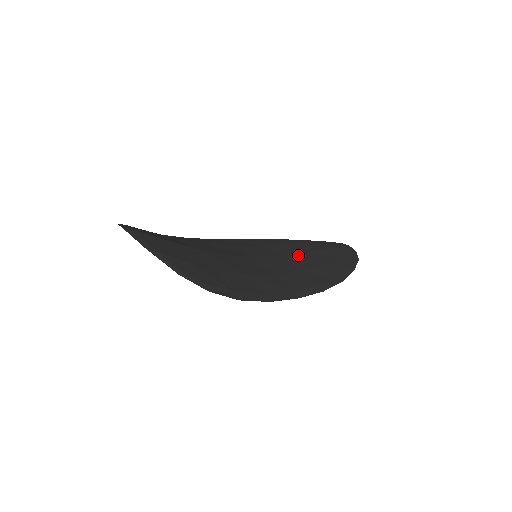
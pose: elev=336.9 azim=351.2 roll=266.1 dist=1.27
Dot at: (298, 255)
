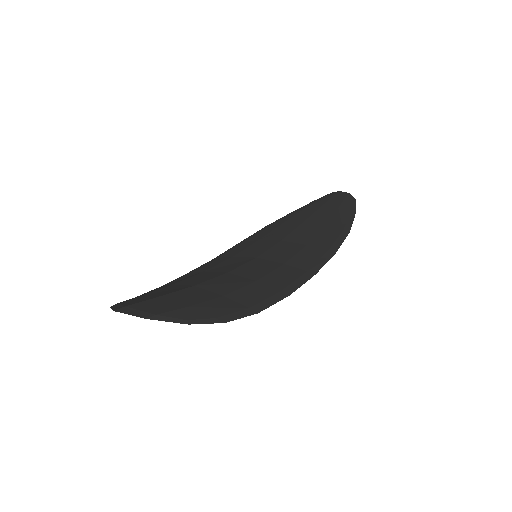
Dot at: (295, 230)
